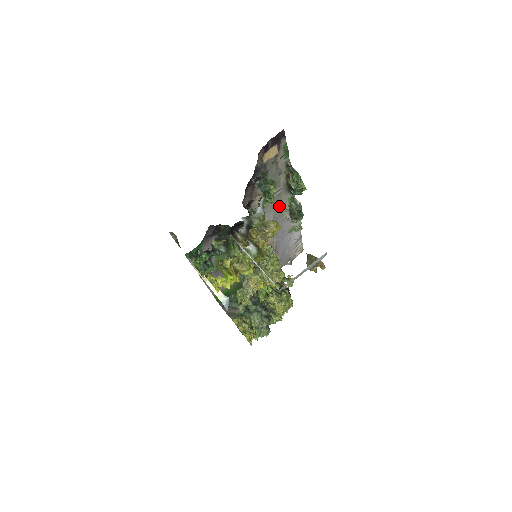
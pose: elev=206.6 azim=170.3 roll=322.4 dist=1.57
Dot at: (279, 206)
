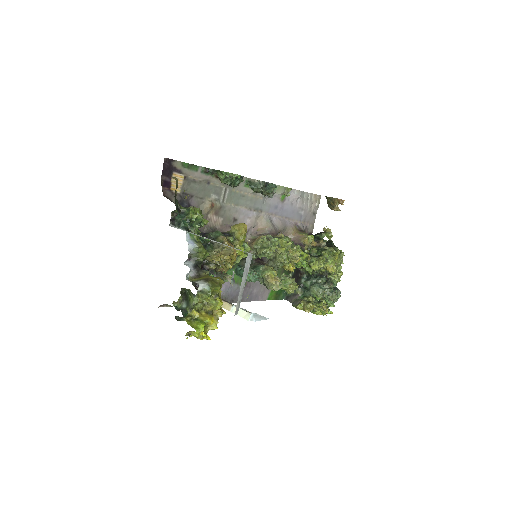
Dot at: (243, 198)
